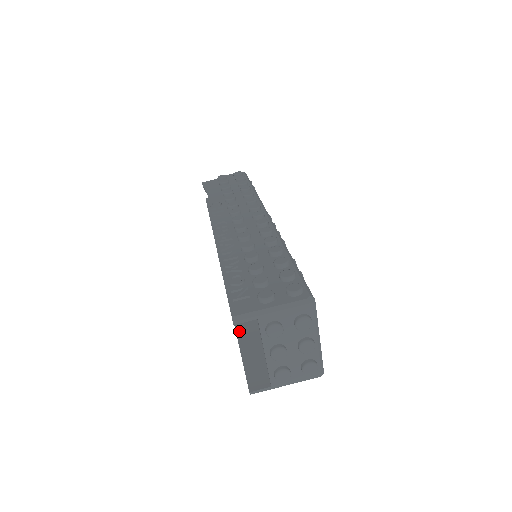
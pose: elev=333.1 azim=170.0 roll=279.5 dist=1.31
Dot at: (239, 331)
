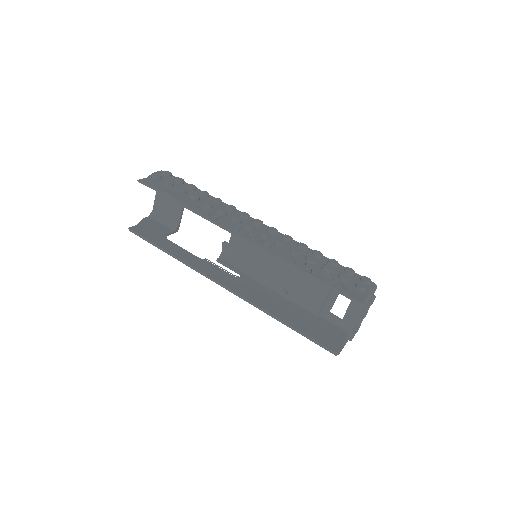
Dot at: (280, 317)
